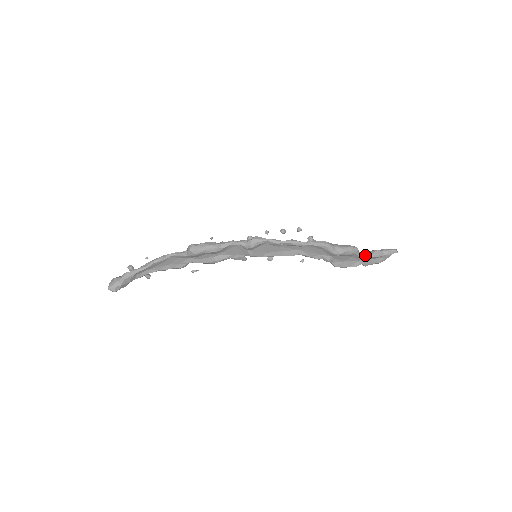
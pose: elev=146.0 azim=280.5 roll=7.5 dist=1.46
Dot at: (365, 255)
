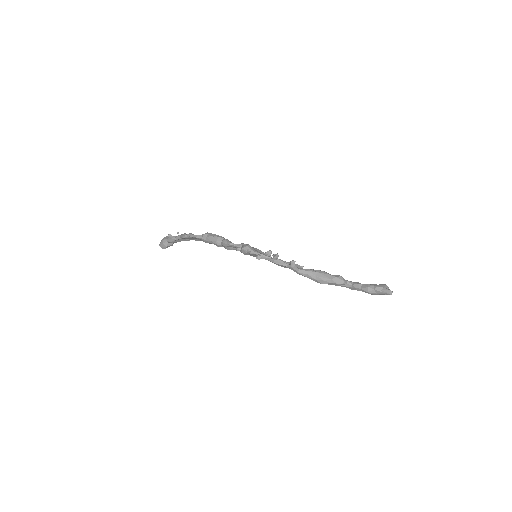
Dot at: (354, 287)
